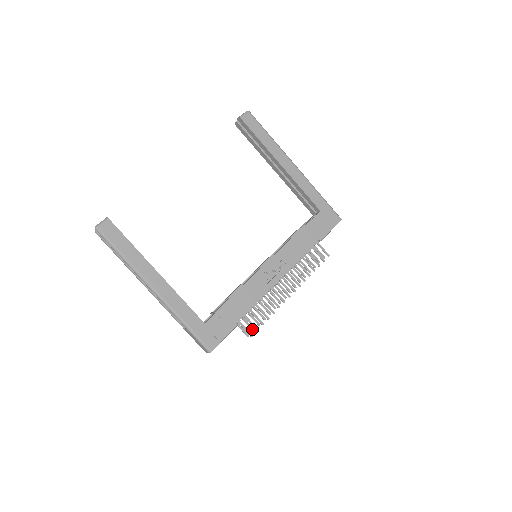
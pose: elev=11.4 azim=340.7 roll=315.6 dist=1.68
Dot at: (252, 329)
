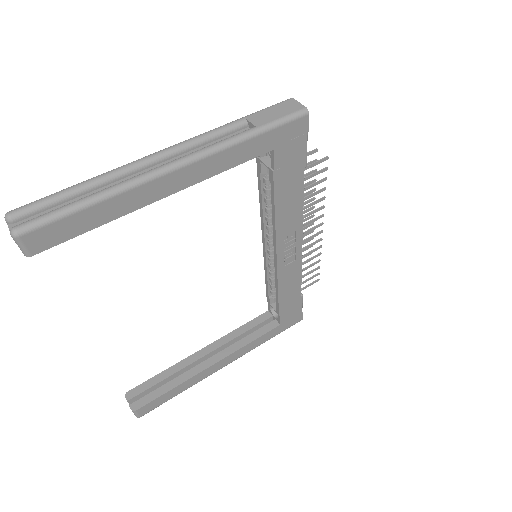
Dot at: occluded
